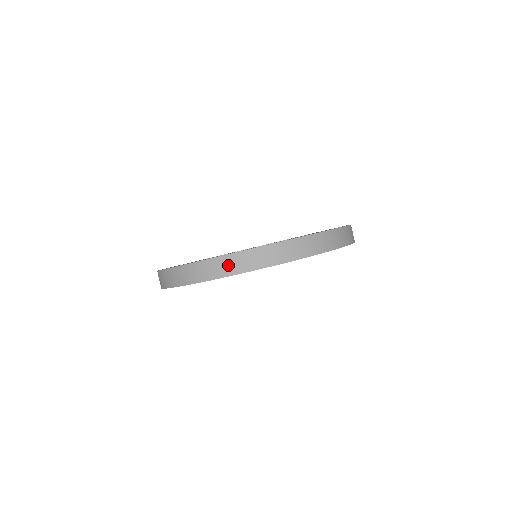
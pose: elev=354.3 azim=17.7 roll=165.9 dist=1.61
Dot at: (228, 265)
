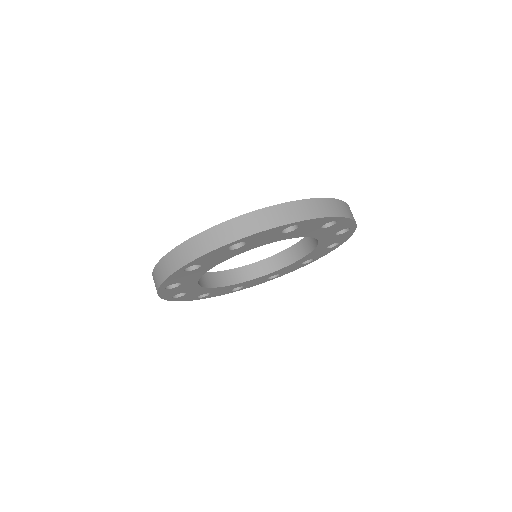
Dot at: (156, 278)
